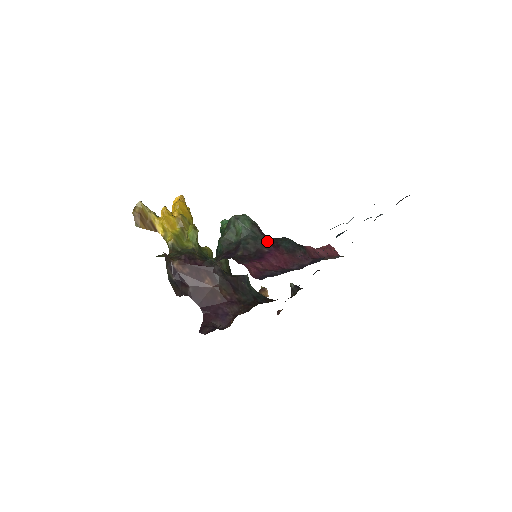
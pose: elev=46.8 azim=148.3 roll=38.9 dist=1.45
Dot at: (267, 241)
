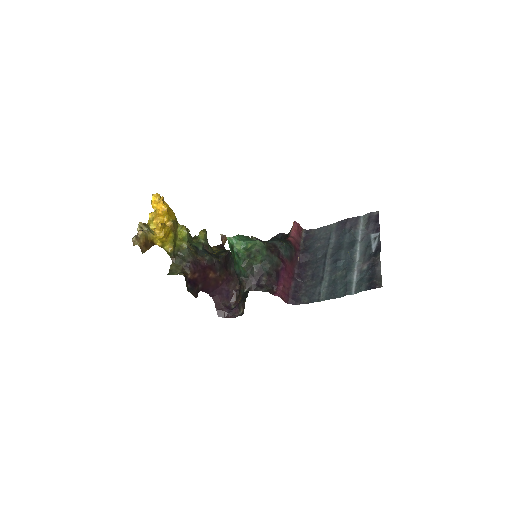
Dot at: (278, 260)
